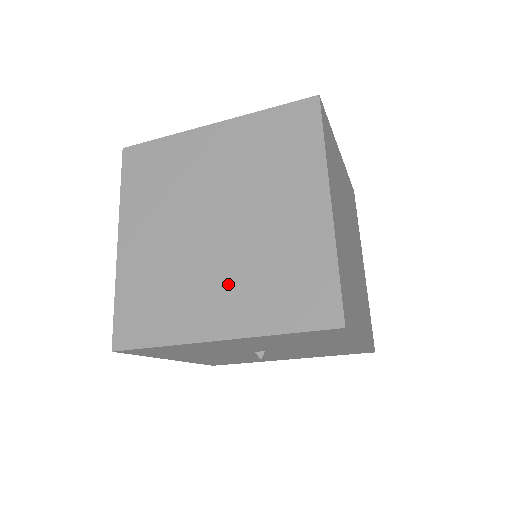
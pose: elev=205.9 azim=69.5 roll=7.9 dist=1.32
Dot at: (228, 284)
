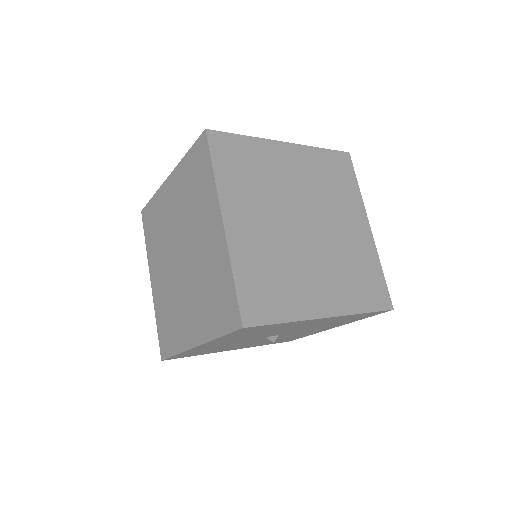
Dot at: (192, 304)
